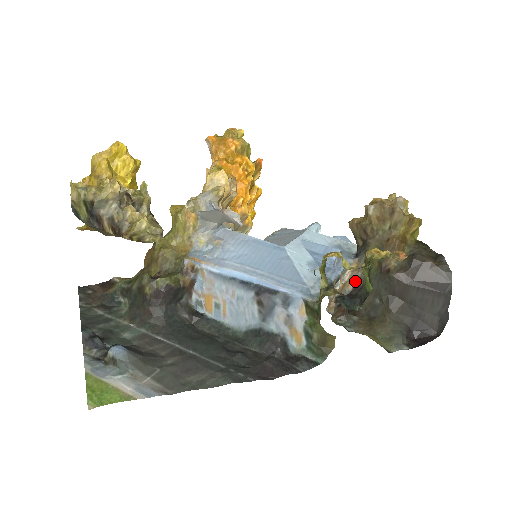
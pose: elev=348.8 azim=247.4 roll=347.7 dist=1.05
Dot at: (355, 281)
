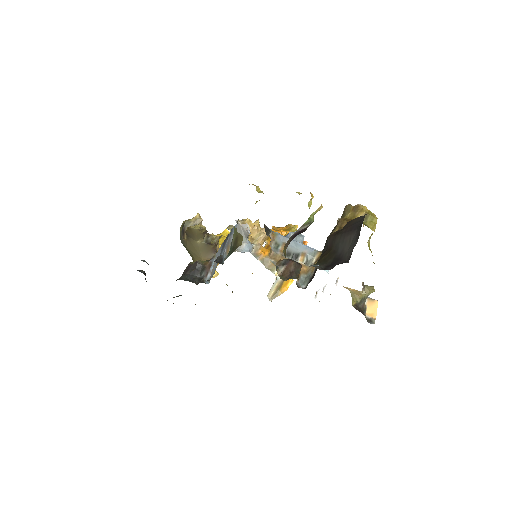
Dot at: occluded
